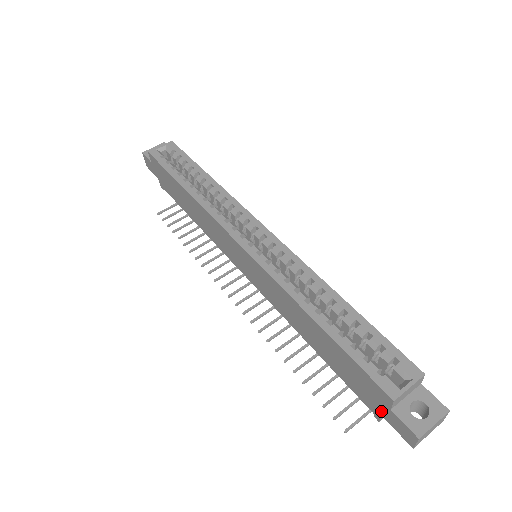
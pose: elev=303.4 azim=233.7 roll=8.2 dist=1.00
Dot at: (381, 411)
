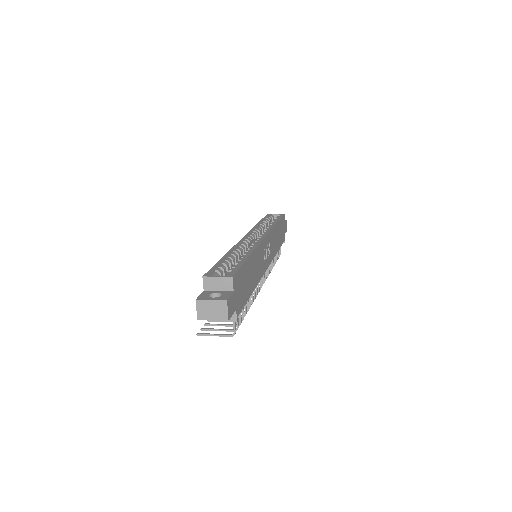
Dot at: occluded
